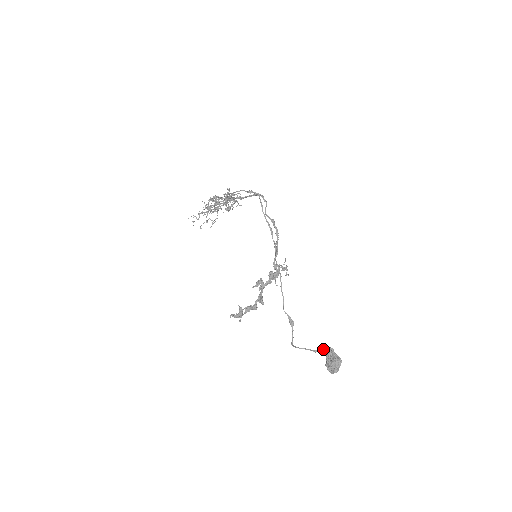
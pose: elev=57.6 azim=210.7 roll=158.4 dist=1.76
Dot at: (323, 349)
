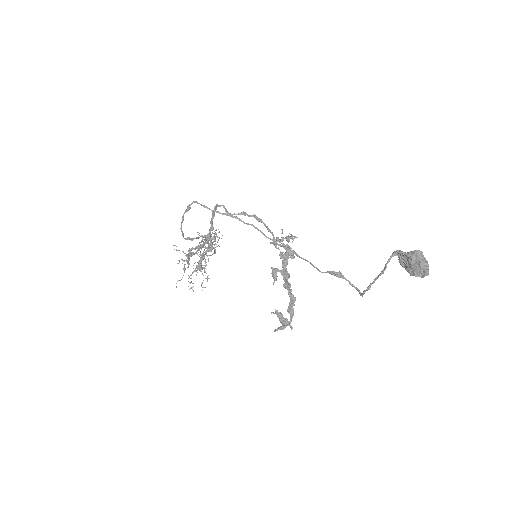
Dot at: occluded
